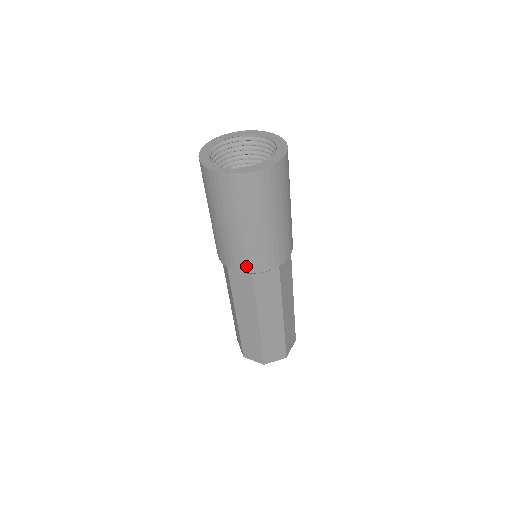
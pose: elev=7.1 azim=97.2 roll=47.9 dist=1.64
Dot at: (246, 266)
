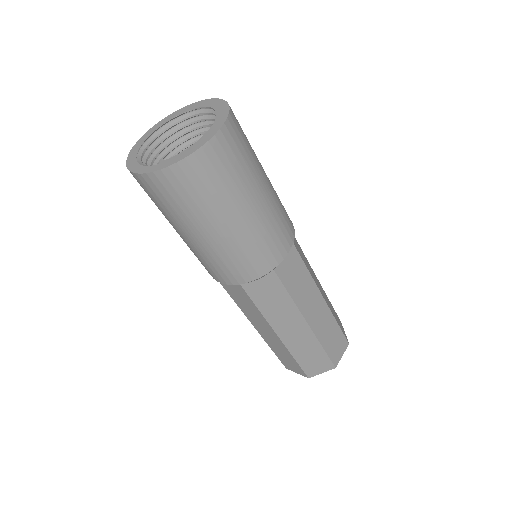
Dot at: (227, 277)
